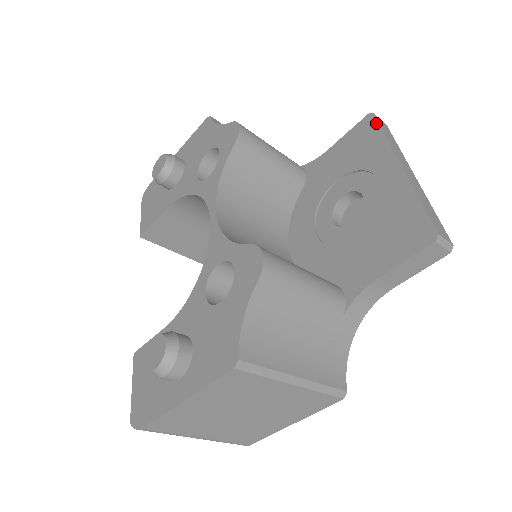
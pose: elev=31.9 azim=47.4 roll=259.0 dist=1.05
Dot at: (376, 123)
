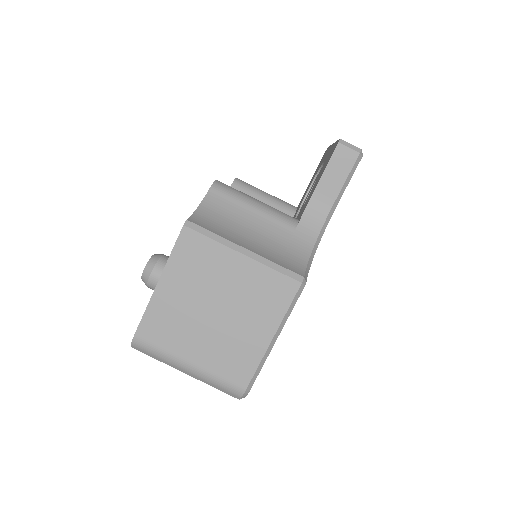
Dot at: (327, 148)
